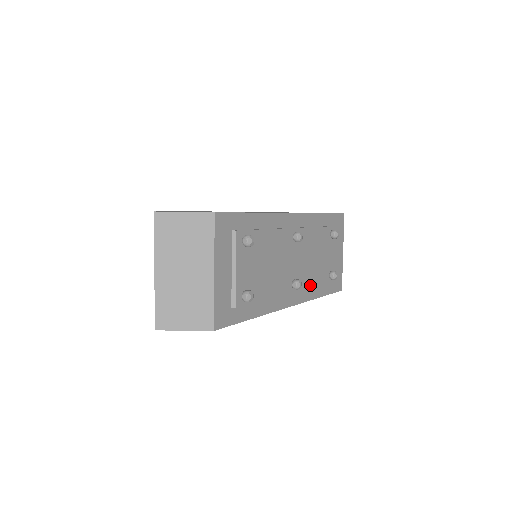
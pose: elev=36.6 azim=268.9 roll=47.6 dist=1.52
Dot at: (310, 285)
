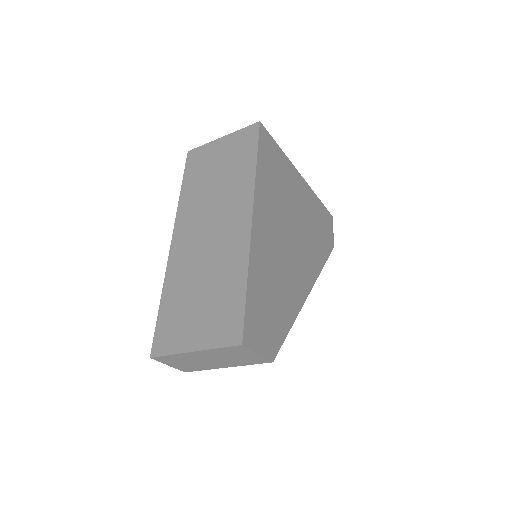
Dot at: occluded
